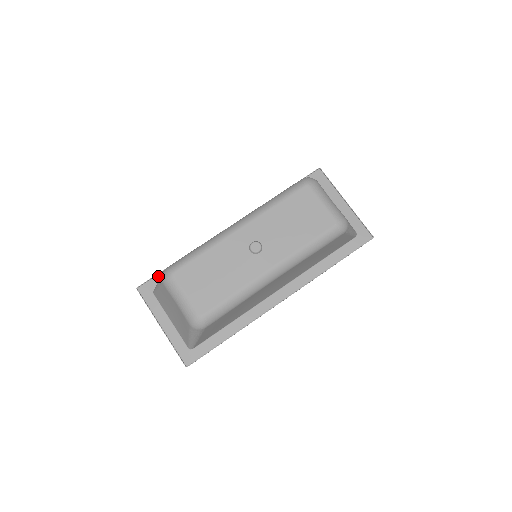
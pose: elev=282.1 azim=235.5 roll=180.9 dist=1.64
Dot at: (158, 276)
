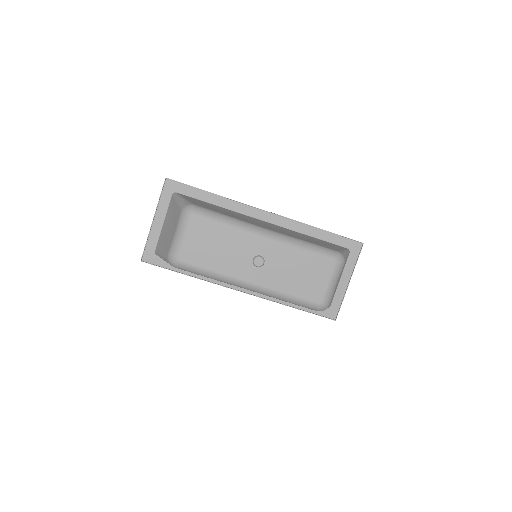
Dot at: (188, 187)
